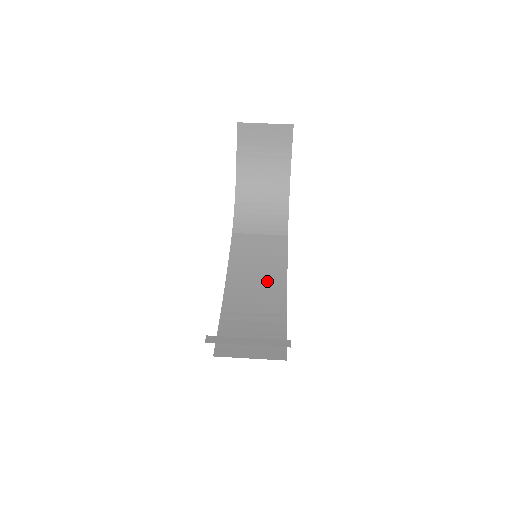
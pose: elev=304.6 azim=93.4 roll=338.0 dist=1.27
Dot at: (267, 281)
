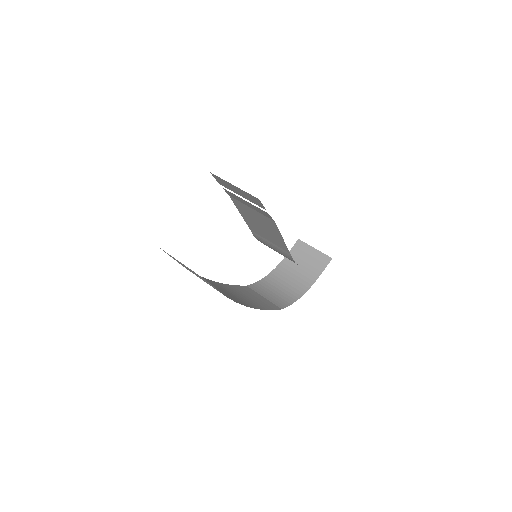
Dot at: (247, 300)
